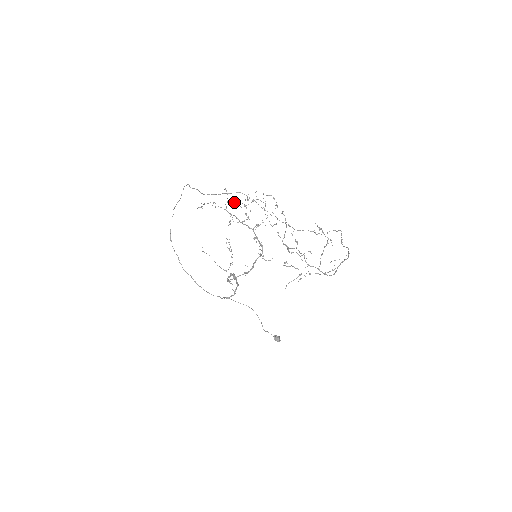
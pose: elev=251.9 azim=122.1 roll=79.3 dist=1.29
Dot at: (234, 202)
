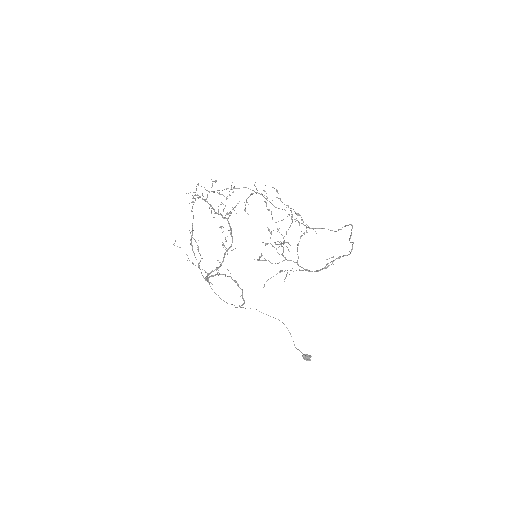
Dot at: (219, 192)
